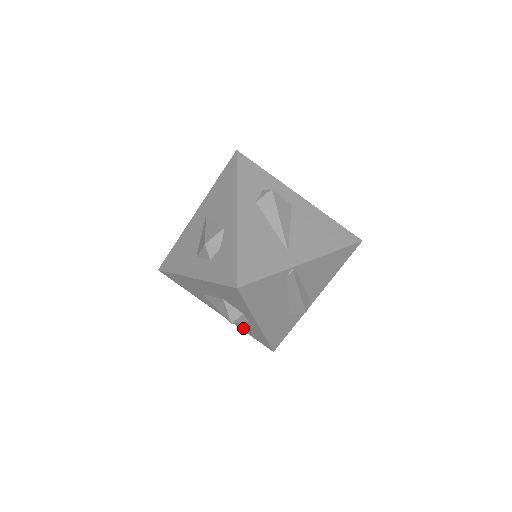
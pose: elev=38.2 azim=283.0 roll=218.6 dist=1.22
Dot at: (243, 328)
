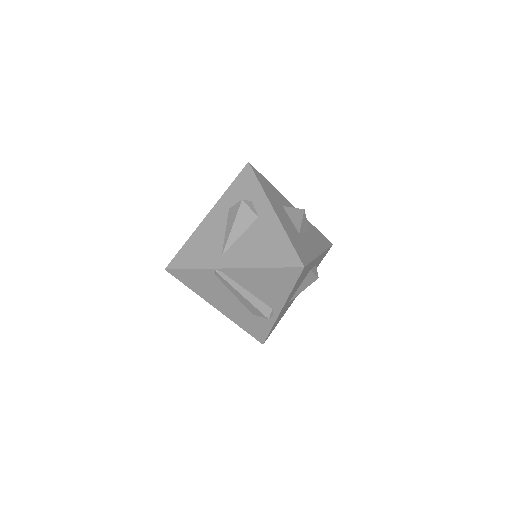
Dot at: occluded
